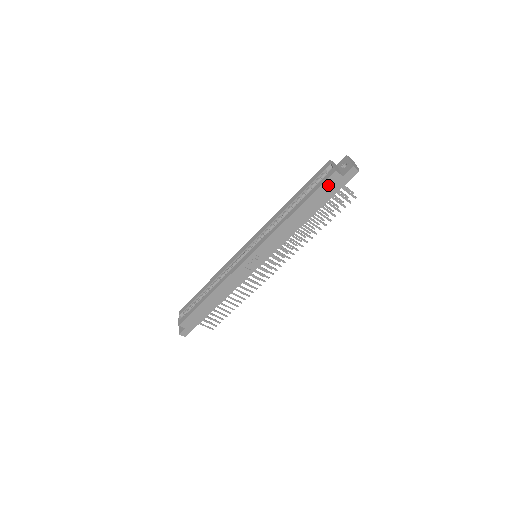
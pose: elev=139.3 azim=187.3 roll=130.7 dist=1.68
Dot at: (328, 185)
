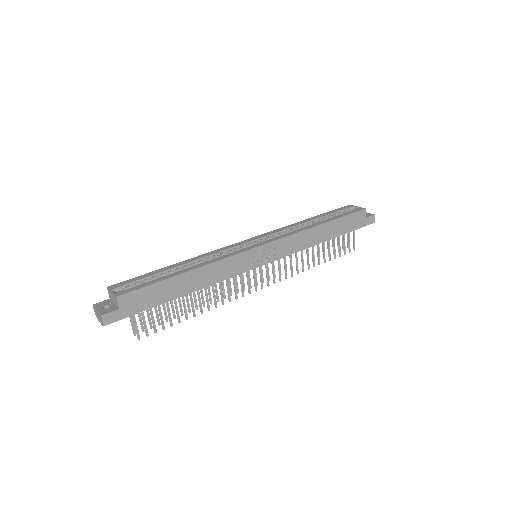
Dot at: (355, 217)
